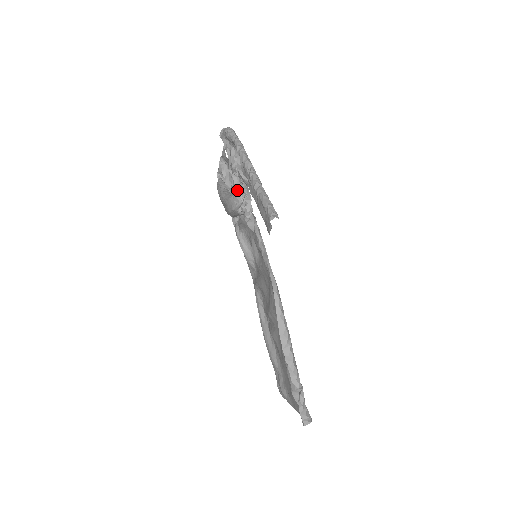
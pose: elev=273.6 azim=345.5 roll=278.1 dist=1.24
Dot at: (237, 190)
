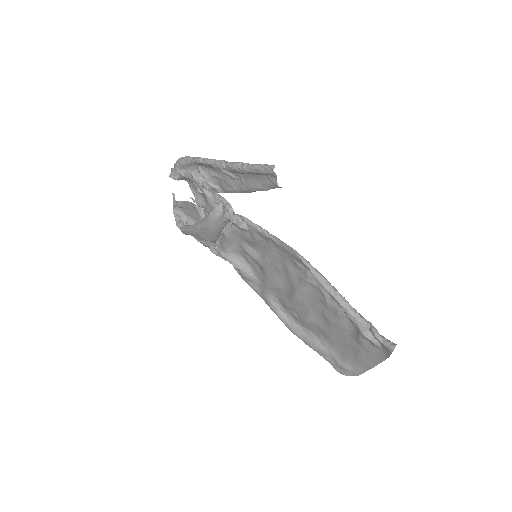
Dot at: (213, 203)
